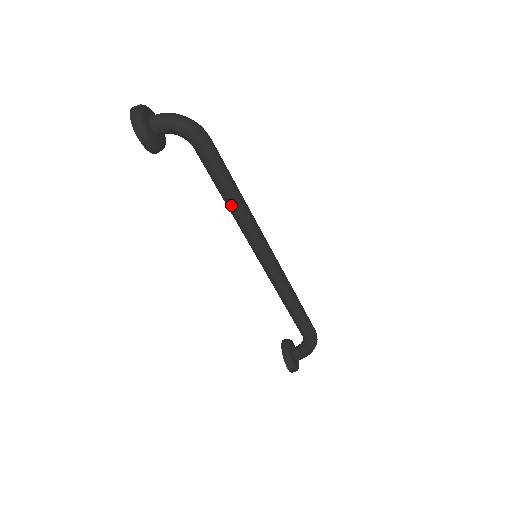
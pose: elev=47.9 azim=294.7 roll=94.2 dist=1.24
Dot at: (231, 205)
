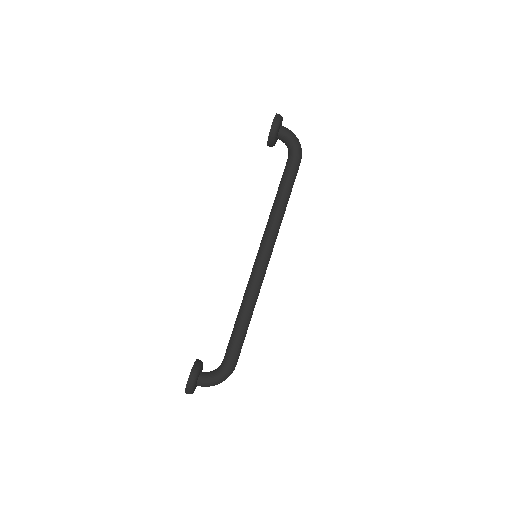
Dot at: (278, 203)
